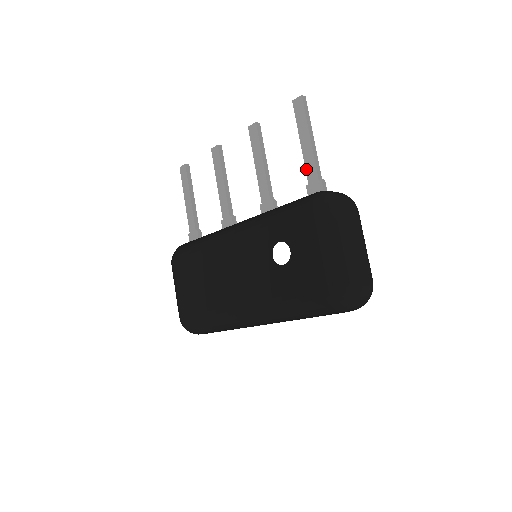
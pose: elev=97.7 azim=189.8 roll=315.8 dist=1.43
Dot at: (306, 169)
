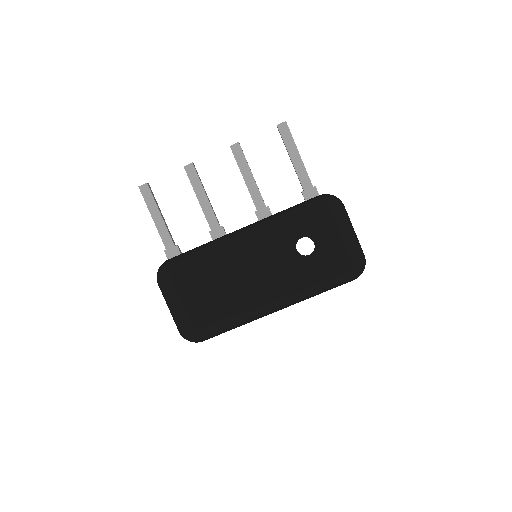
Dot at: (300, 179)
